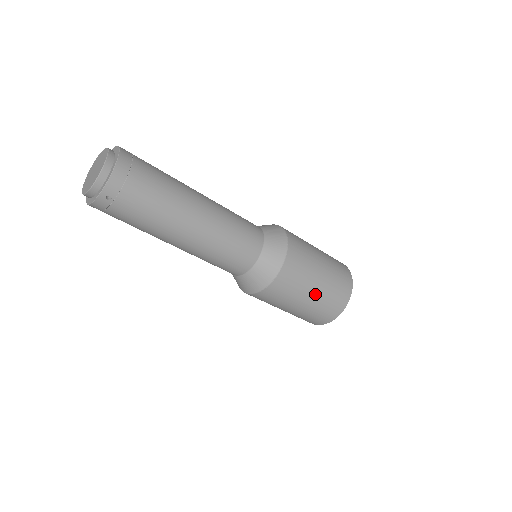
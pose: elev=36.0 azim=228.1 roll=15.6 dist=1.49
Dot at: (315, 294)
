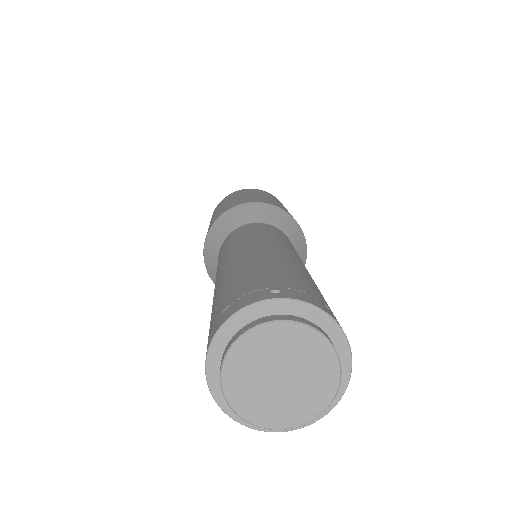
Dot at: occluded
